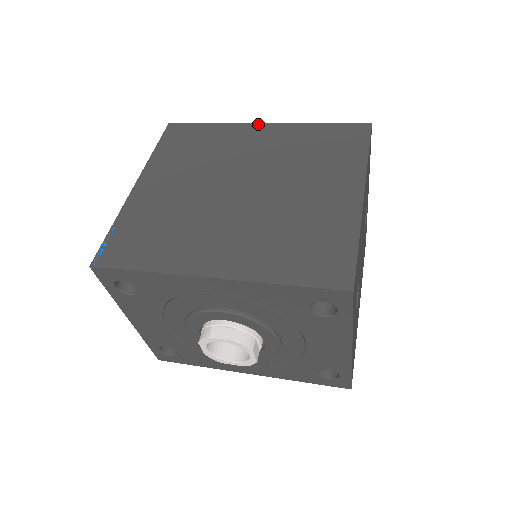
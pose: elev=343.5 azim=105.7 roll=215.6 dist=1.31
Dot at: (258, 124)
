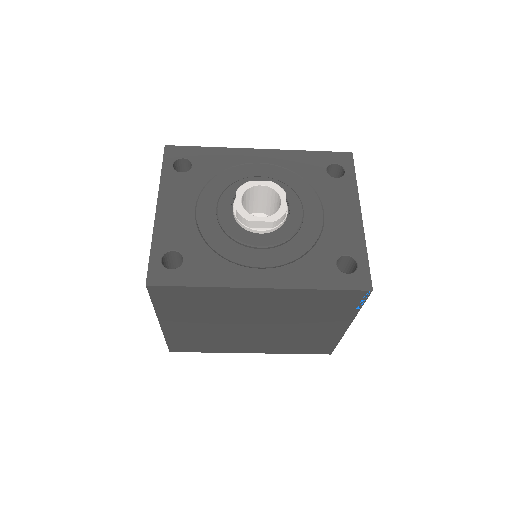
Dot at: occluded
